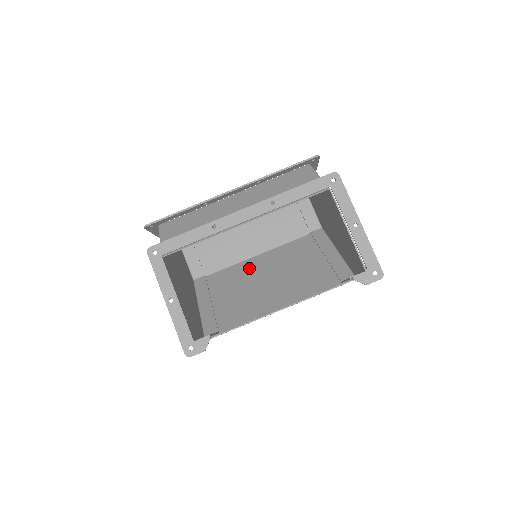
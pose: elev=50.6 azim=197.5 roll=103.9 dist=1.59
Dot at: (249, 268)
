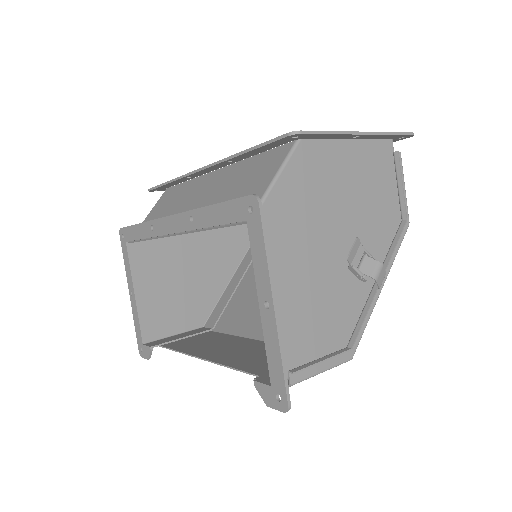
Dot at: occluded
